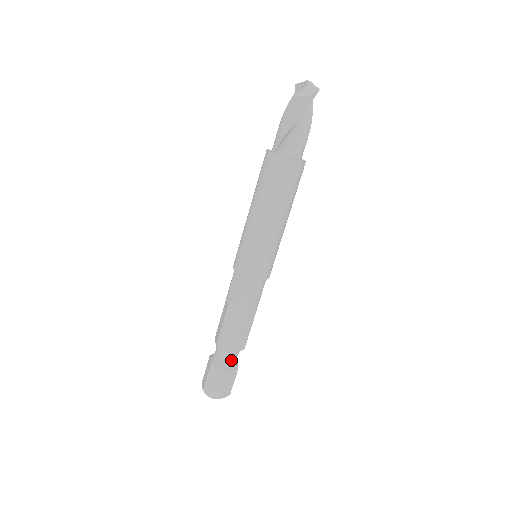
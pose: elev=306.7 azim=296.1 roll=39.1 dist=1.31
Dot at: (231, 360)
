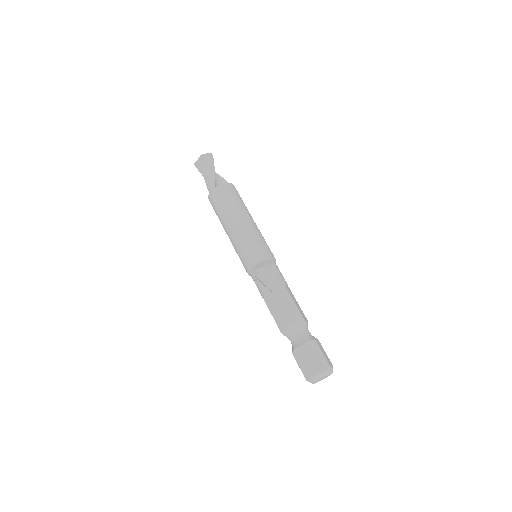
Dot at: (309, 333)
